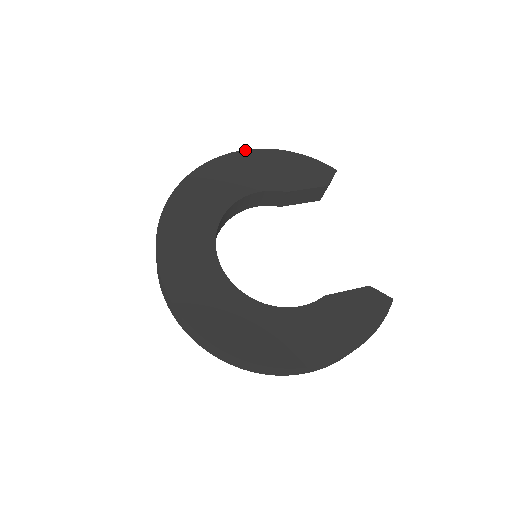
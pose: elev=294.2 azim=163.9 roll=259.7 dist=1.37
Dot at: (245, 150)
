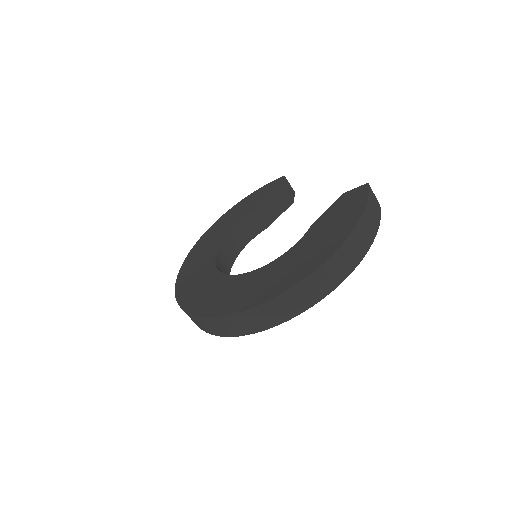
Dot at: (218, 220)
